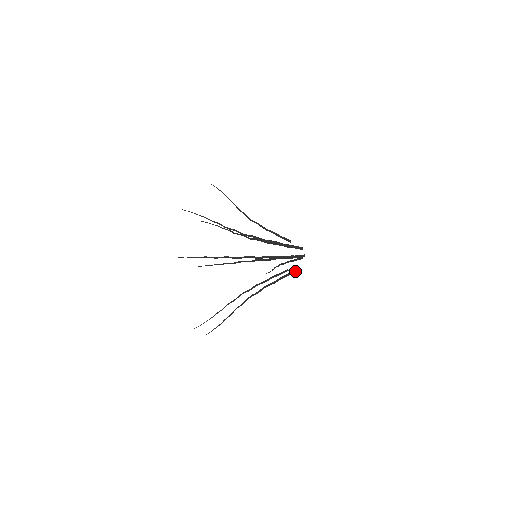
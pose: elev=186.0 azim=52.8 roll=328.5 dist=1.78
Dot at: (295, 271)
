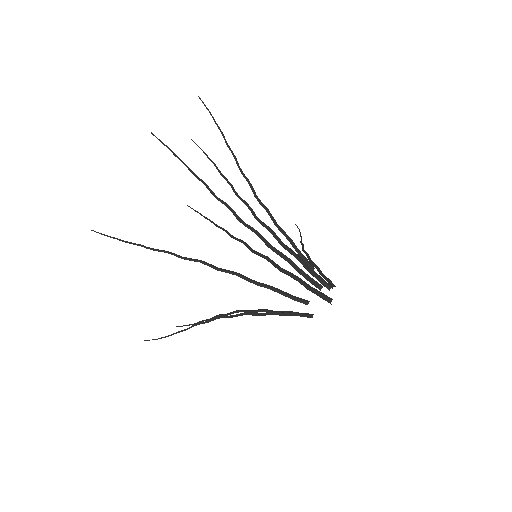
Dot at: (309, 317)
